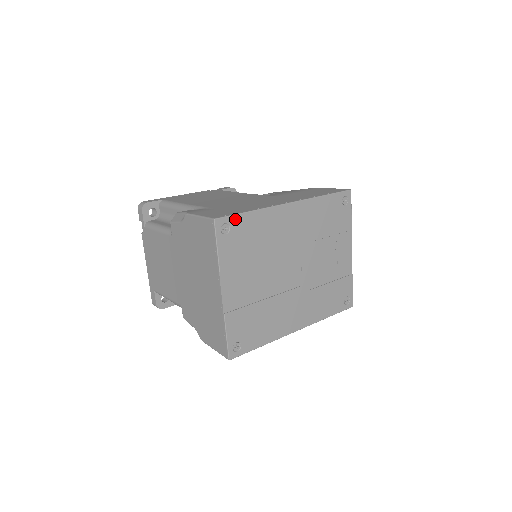
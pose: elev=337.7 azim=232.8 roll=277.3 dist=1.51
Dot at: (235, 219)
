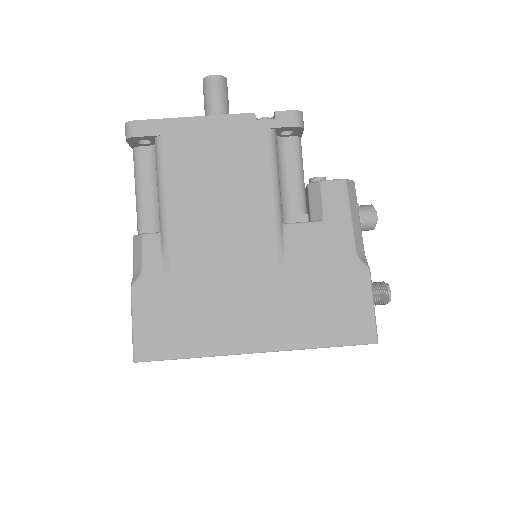
Dot at: (165, 359)
